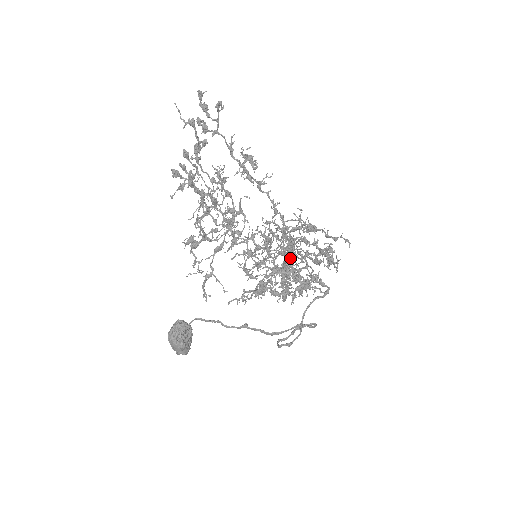
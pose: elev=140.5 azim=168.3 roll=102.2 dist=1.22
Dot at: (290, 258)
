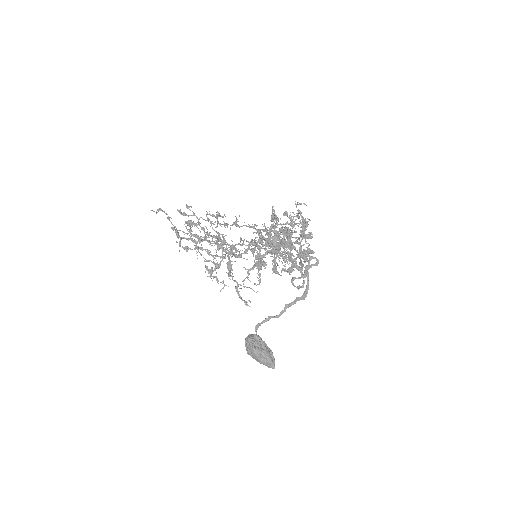
Dot at: occluded
